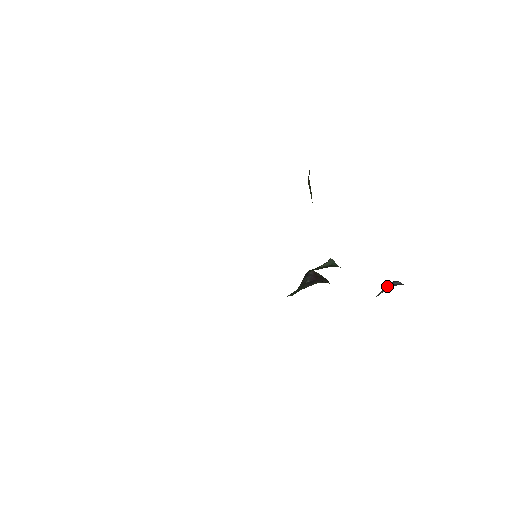
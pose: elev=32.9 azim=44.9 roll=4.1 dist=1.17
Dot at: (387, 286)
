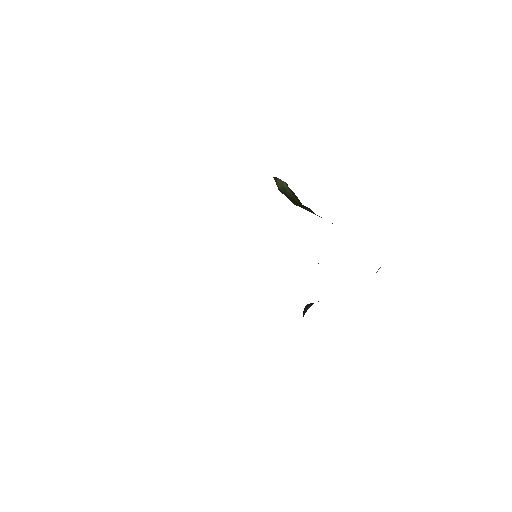
Dot at: occluded
